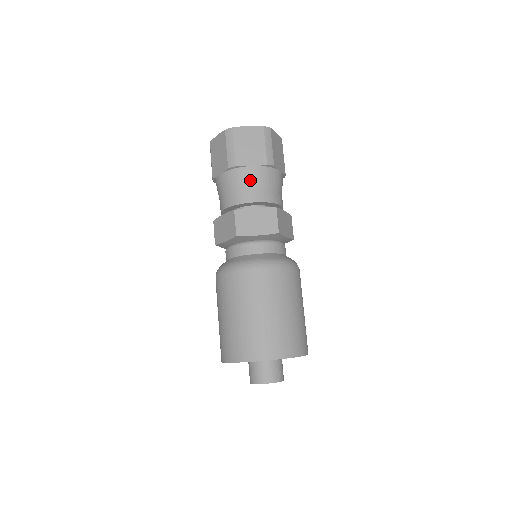
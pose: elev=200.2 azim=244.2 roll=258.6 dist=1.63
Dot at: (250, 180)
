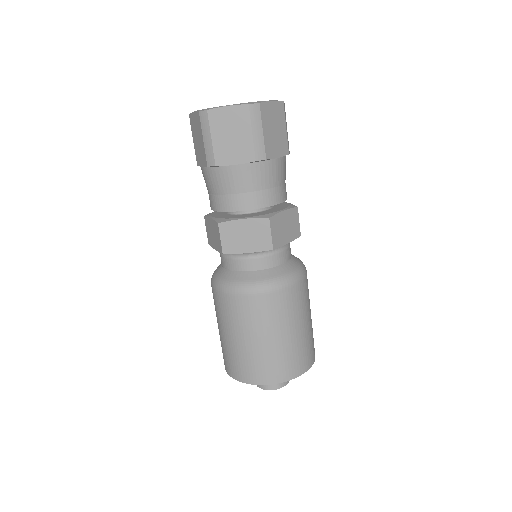
Dot at: (276, 176)
